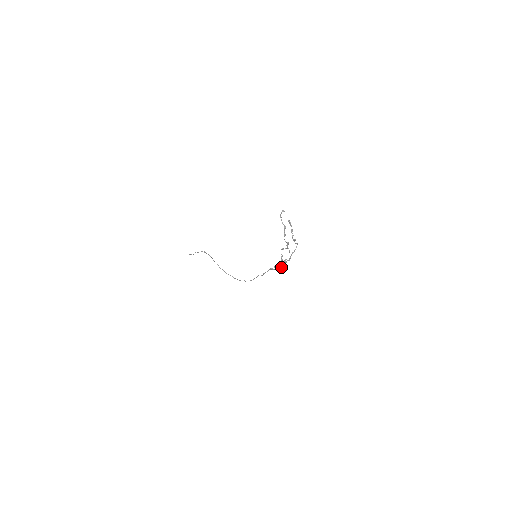
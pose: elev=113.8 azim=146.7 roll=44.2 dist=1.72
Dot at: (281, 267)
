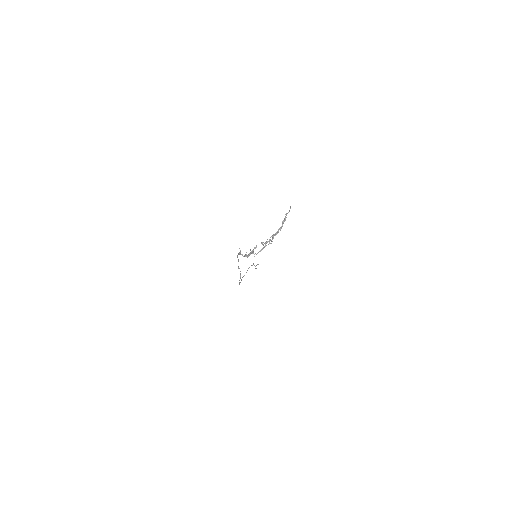
Dot at: (245, 256)
